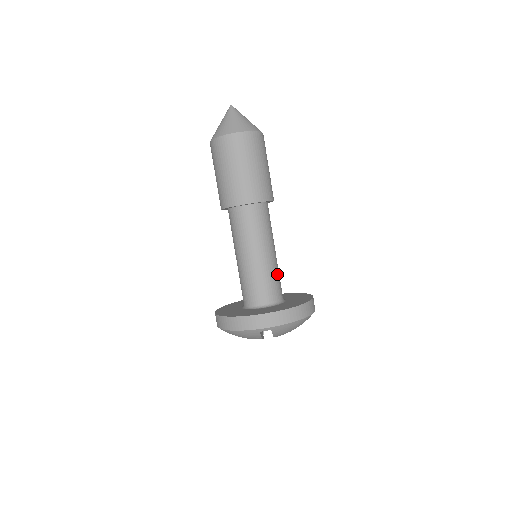
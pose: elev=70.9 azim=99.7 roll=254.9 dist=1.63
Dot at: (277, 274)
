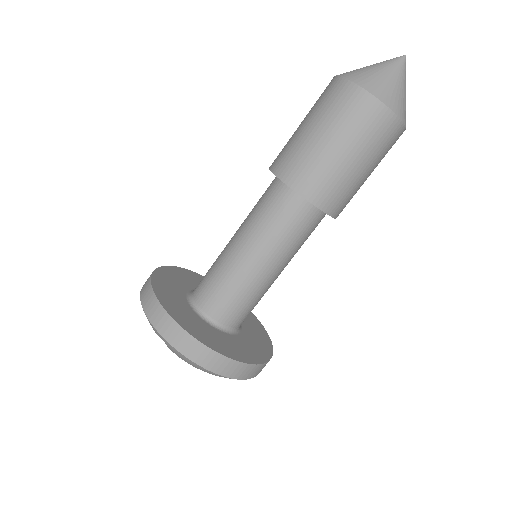
Dot at: (251, 297)
